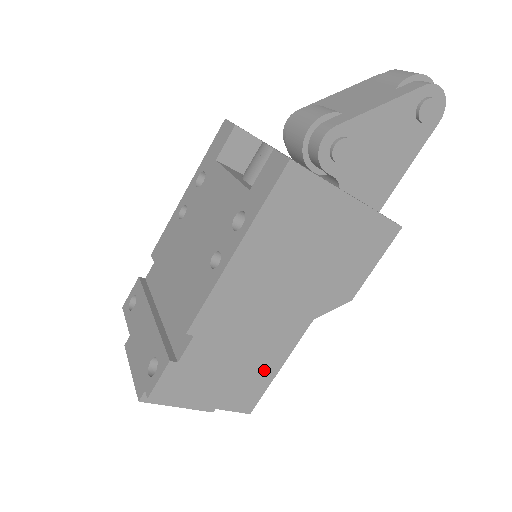
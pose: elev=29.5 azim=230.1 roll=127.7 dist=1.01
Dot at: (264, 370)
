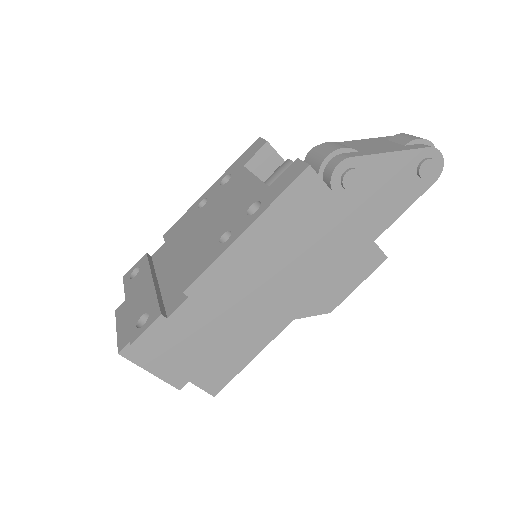
Dot at: (239, 355)
